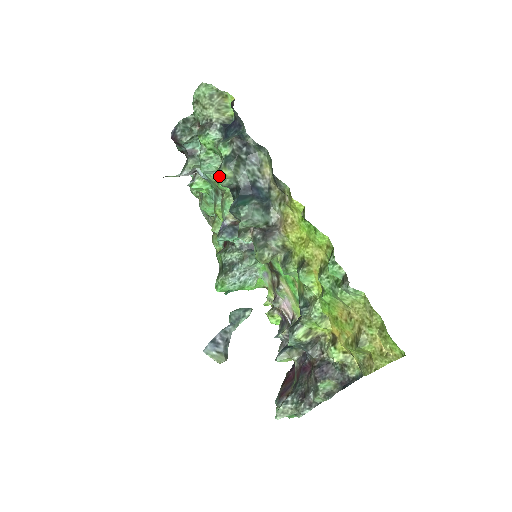
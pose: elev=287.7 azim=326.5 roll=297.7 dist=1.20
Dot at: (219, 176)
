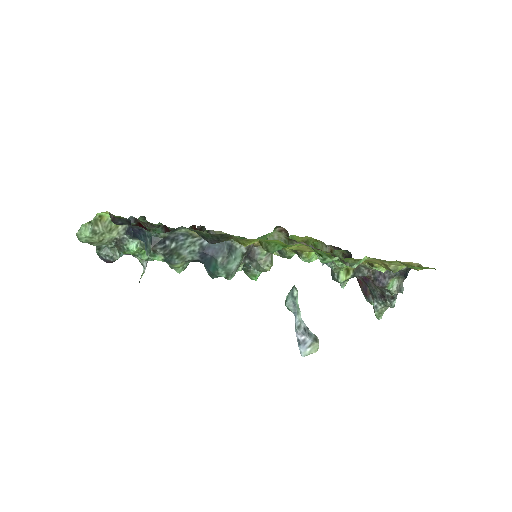
Dot at: (177, 271)
